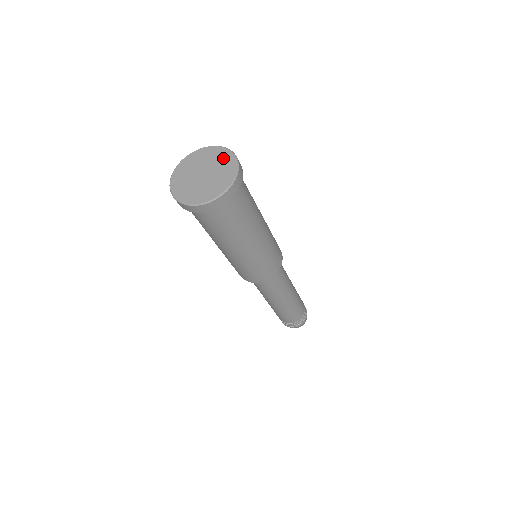
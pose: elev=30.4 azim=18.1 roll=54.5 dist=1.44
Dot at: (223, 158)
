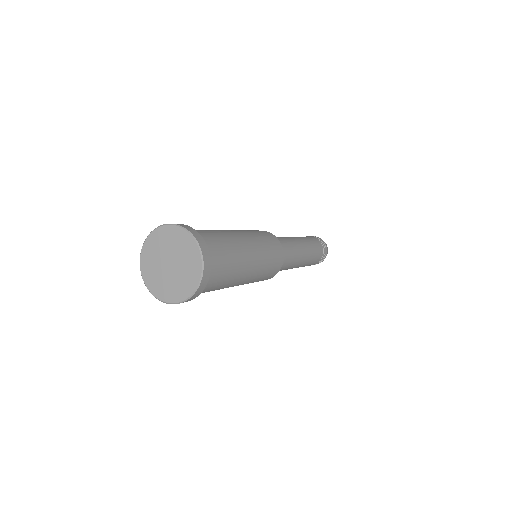
Dot at: (174, 237)
